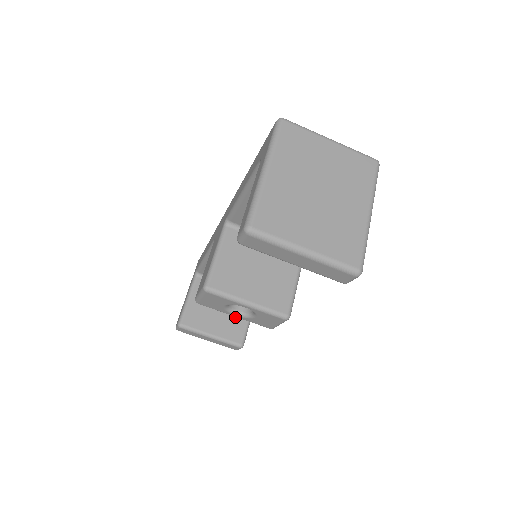
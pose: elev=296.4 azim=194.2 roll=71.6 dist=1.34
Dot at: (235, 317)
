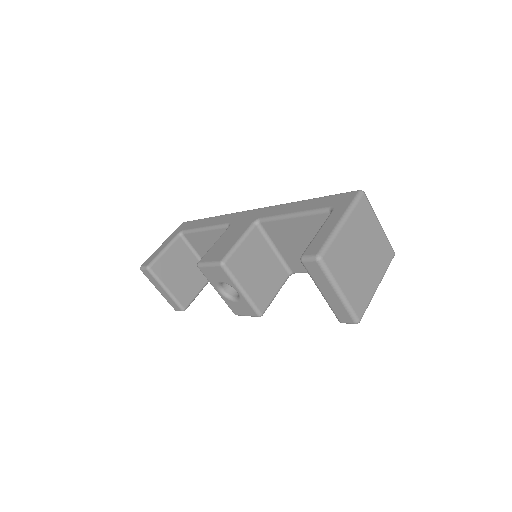
Dot at: (191, 285)
